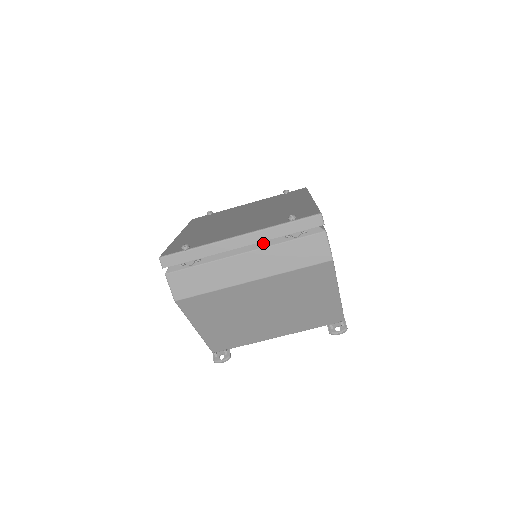
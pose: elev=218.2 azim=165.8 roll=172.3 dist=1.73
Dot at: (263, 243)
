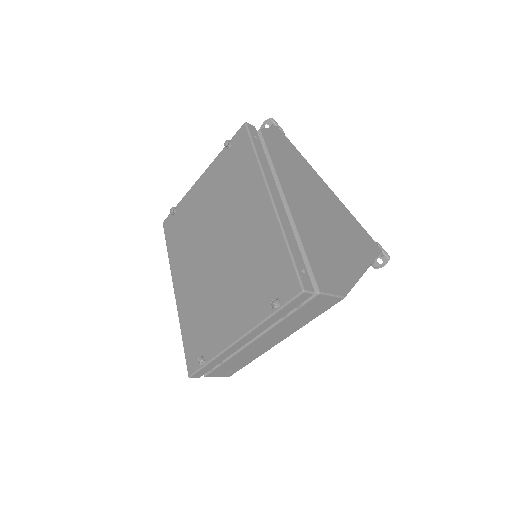
Dot at: occluded
